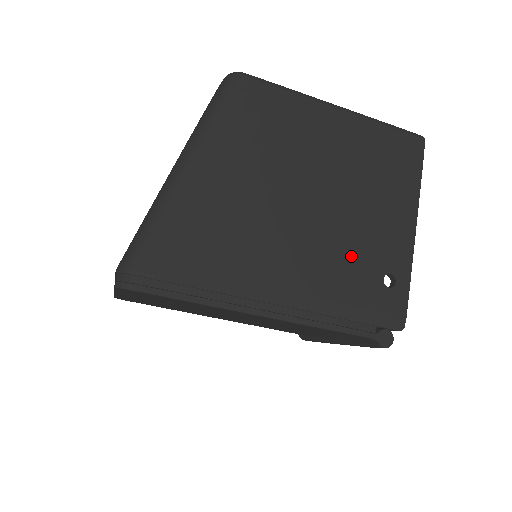
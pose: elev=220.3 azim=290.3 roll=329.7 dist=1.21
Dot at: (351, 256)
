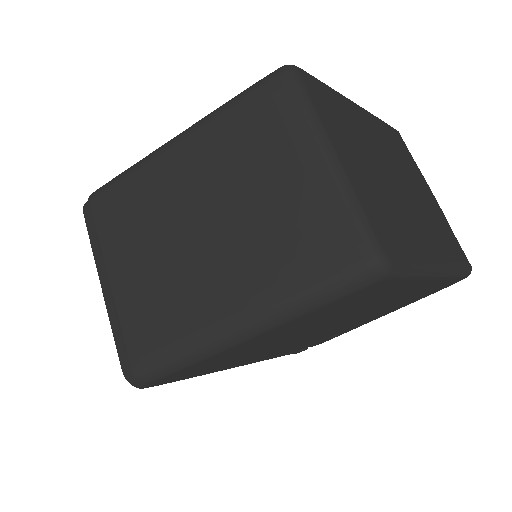
Dot at: occluded
